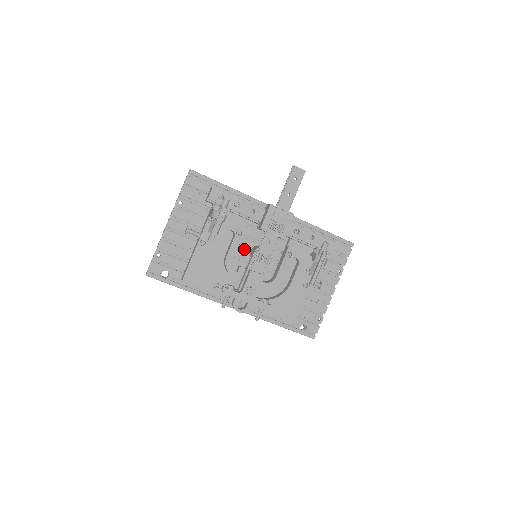
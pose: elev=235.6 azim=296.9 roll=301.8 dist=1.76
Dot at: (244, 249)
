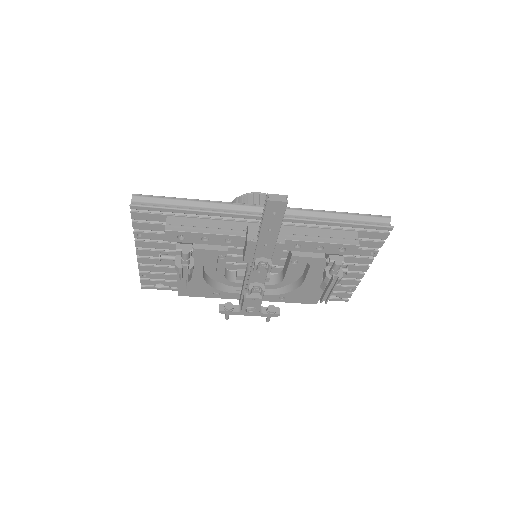
Dot at: occluded
